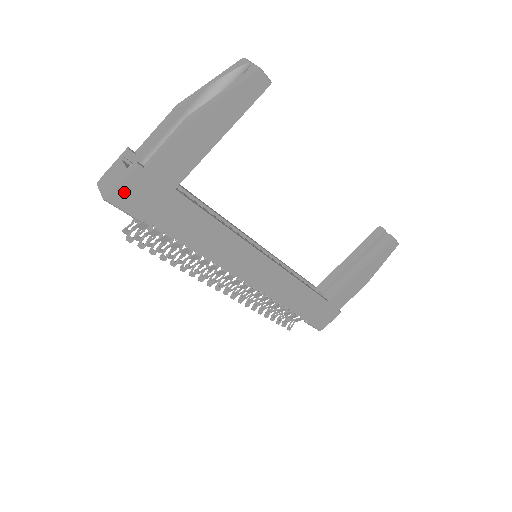
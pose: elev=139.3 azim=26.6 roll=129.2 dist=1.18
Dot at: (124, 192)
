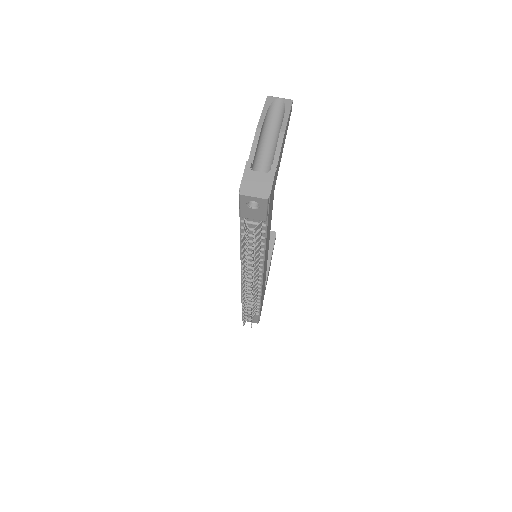
Dot at: (271, 191)
